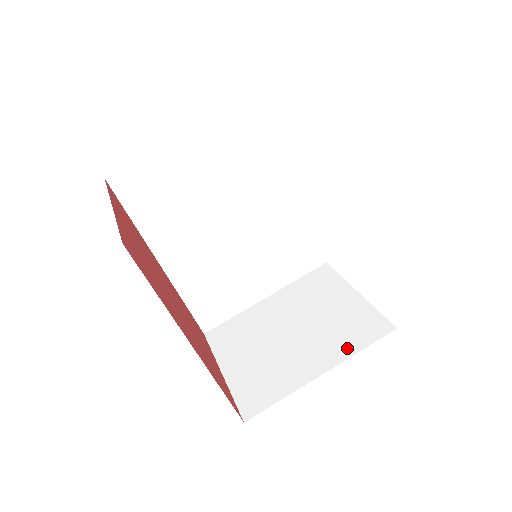
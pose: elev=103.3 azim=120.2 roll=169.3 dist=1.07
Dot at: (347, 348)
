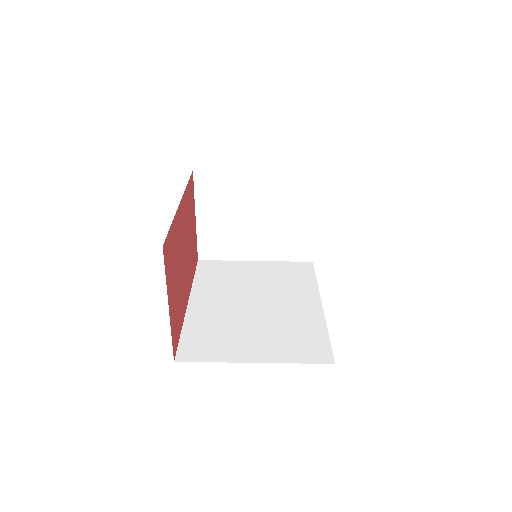
Dot at: (279, 255)
